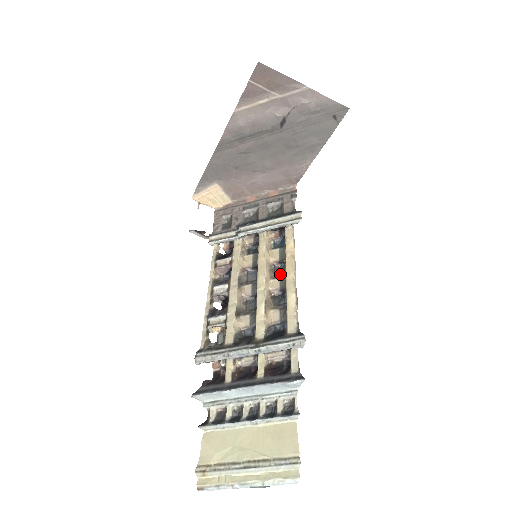
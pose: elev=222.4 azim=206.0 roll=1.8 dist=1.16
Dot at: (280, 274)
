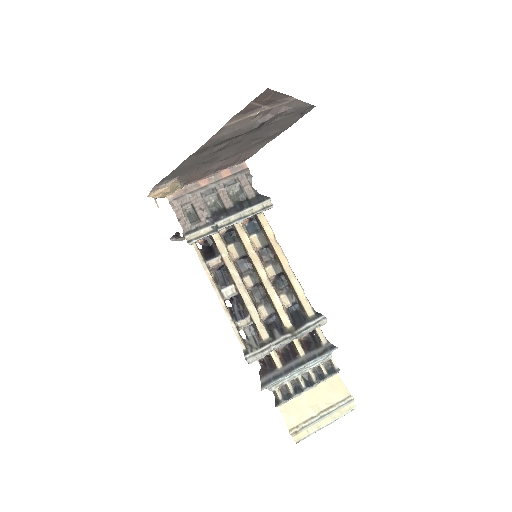
Dot at: (268, 259)
